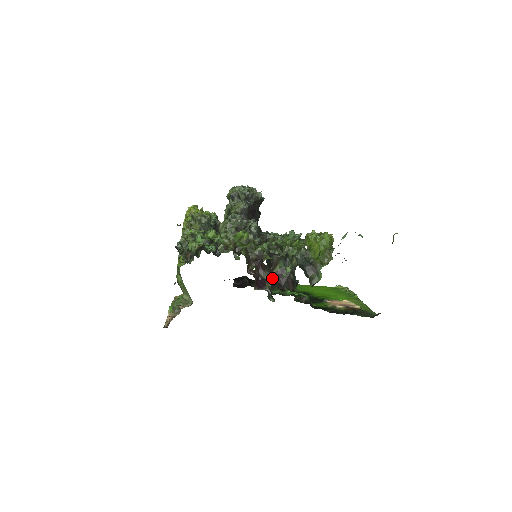
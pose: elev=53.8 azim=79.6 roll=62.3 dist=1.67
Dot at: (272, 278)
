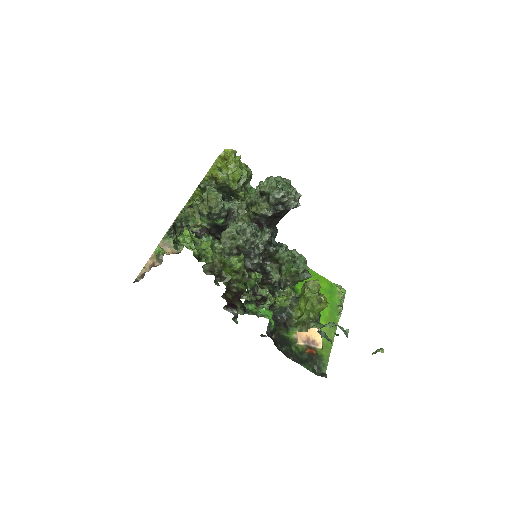
Dot at: (244, 310)
